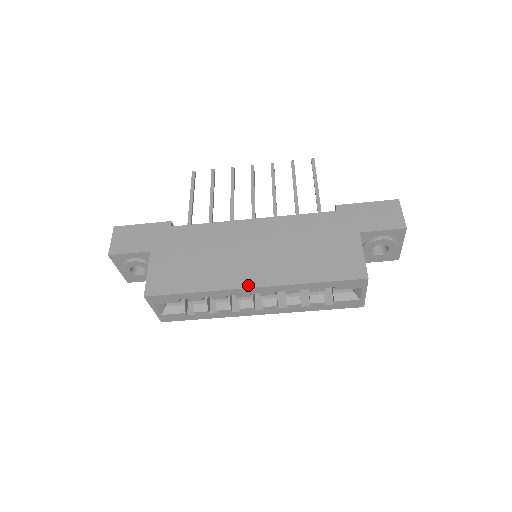
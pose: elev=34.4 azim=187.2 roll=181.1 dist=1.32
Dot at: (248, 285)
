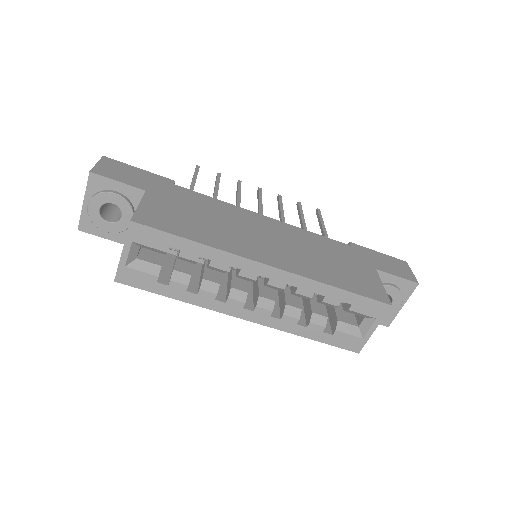
Dot at: (263, 261)
